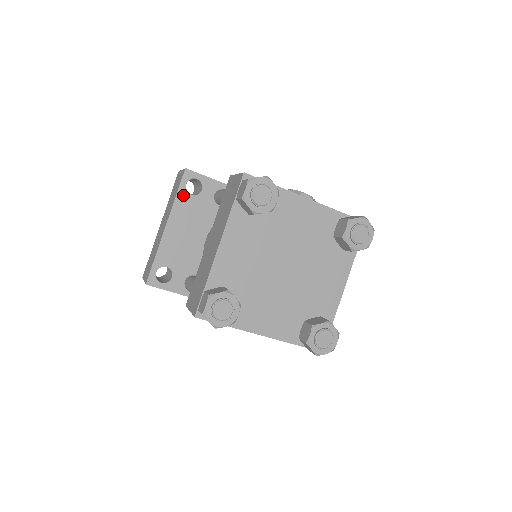
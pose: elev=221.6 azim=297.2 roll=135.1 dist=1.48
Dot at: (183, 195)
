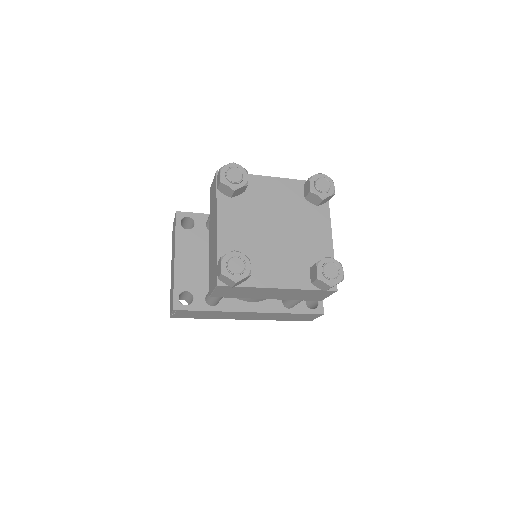
Dot at: (181, 231)
